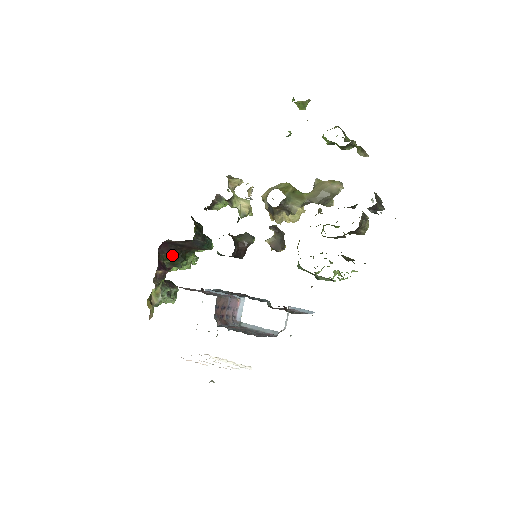
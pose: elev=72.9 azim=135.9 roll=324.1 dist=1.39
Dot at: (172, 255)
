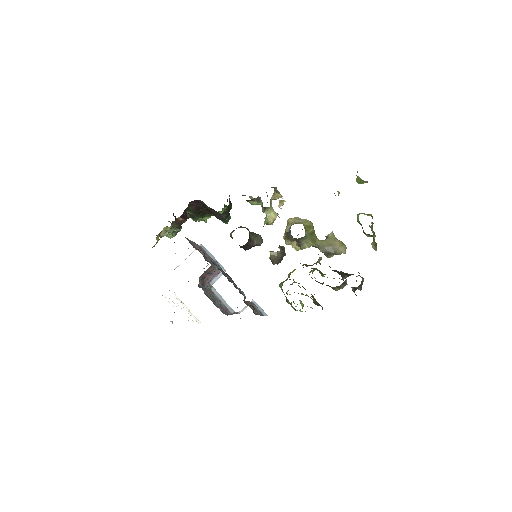
Dot at: (196, 211)
